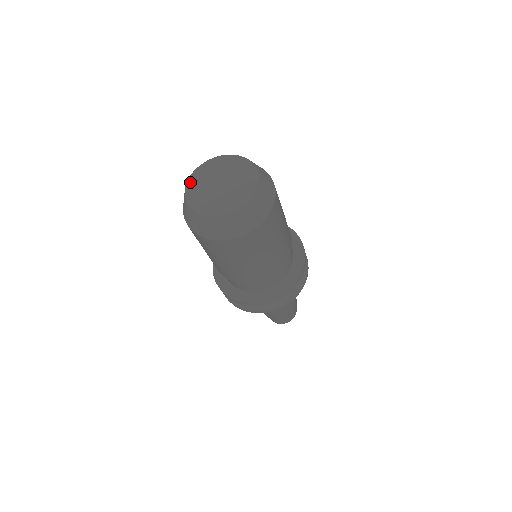
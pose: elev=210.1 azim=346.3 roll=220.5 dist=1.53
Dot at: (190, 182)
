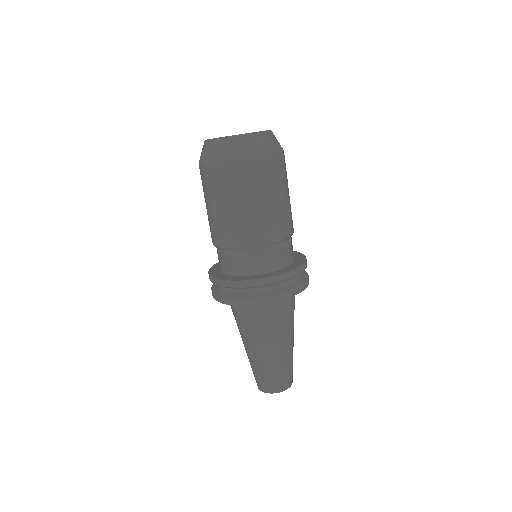
Dot at: occluded
